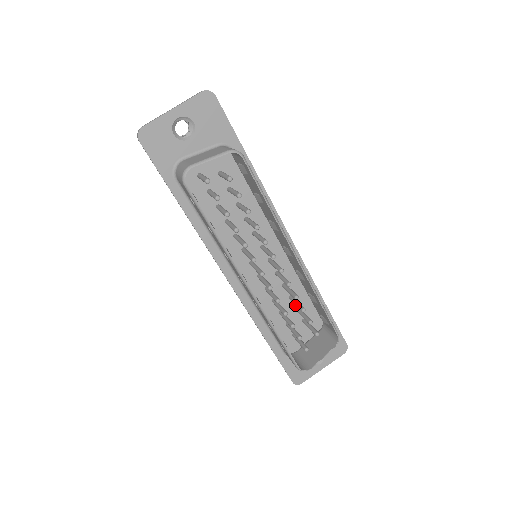
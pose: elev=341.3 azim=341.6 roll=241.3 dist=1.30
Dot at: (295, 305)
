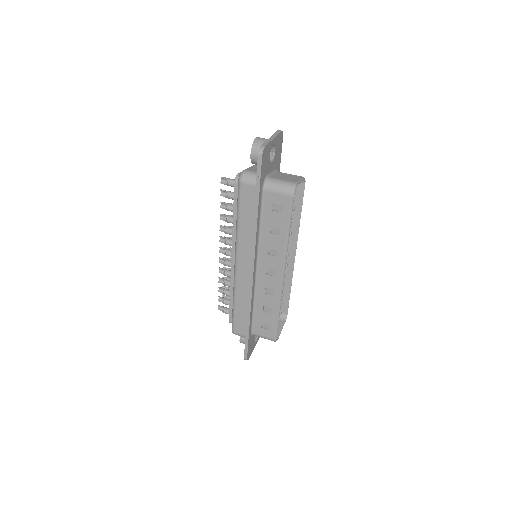
Dot at: occluded
